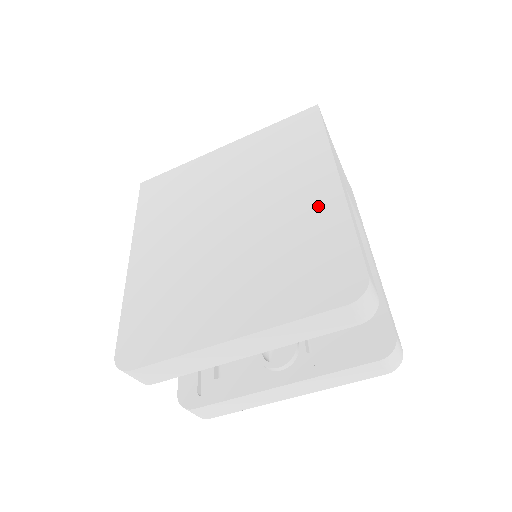
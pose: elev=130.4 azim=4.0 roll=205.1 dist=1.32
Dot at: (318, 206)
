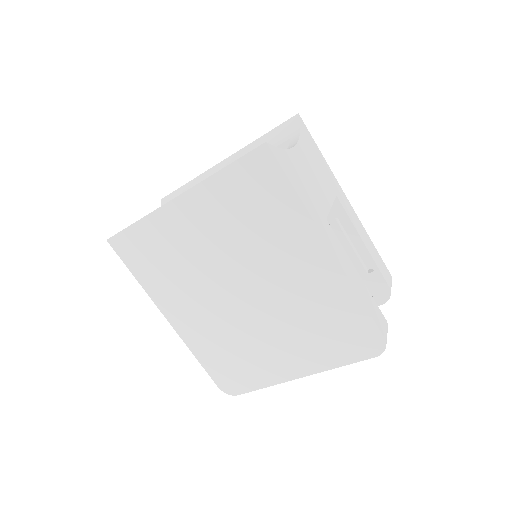
Dot at: (323, 281)
